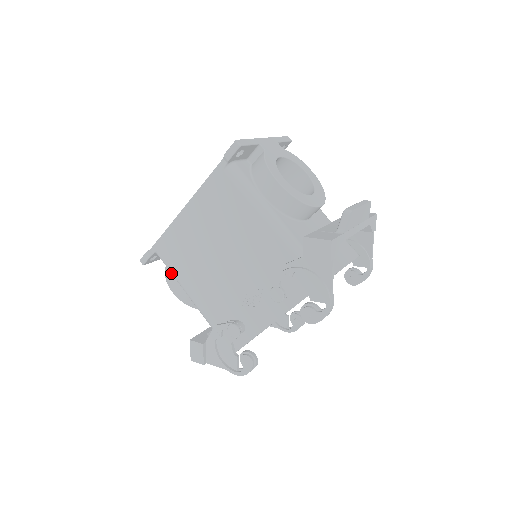
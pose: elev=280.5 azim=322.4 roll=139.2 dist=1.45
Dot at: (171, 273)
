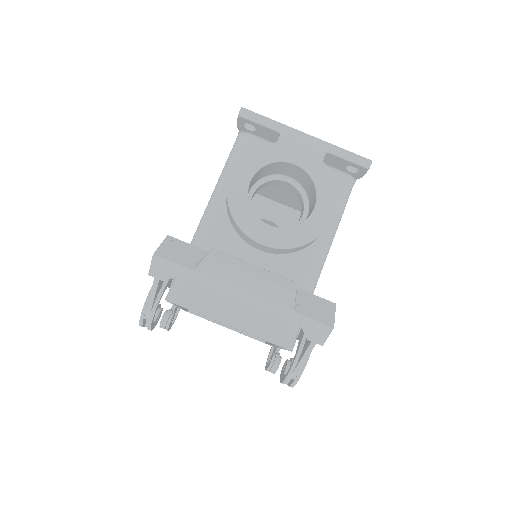
Dot at: occluded
